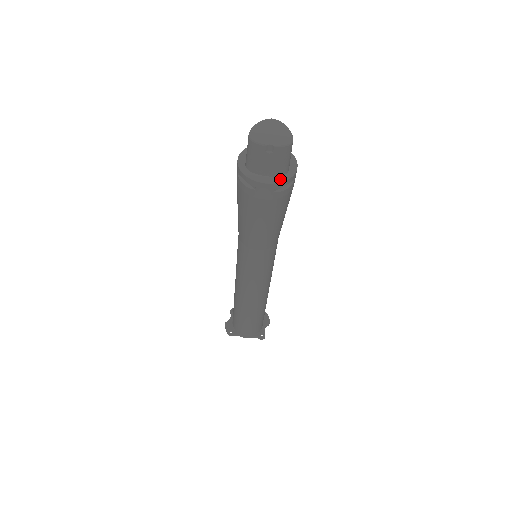
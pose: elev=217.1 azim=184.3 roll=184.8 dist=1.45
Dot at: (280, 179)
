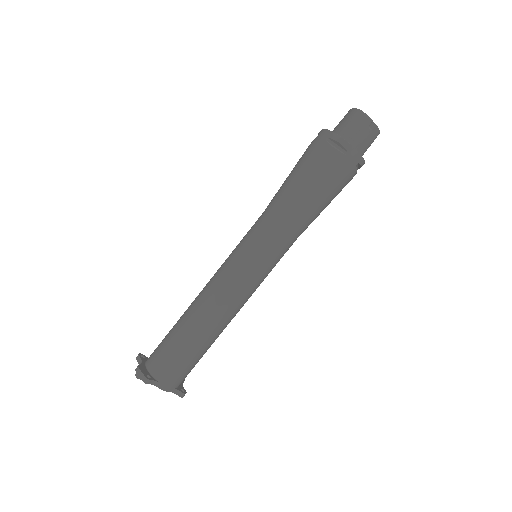
Dot at: (362, 158)
